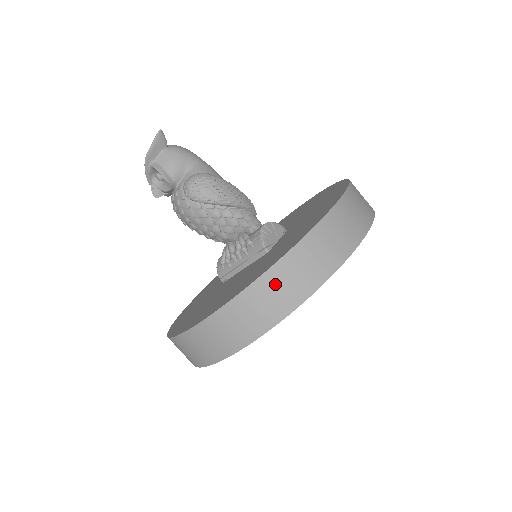
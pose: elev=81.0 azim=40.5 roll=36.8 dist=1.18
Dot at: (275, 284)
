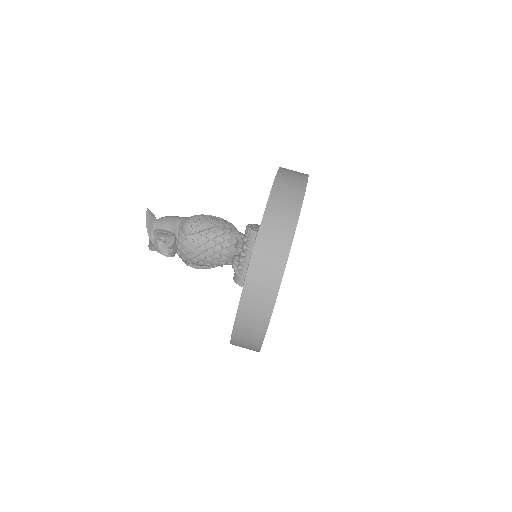
Dot at: (275, 214)
